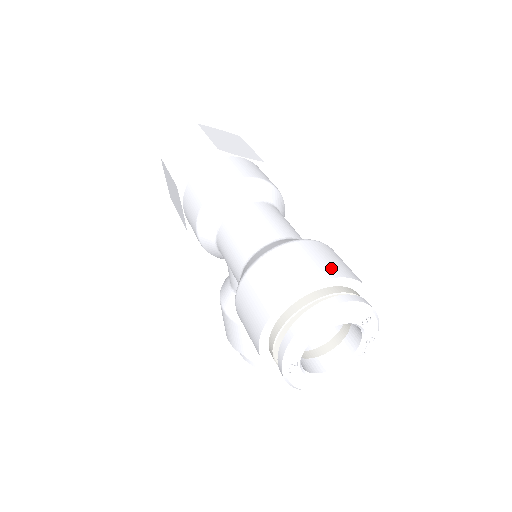
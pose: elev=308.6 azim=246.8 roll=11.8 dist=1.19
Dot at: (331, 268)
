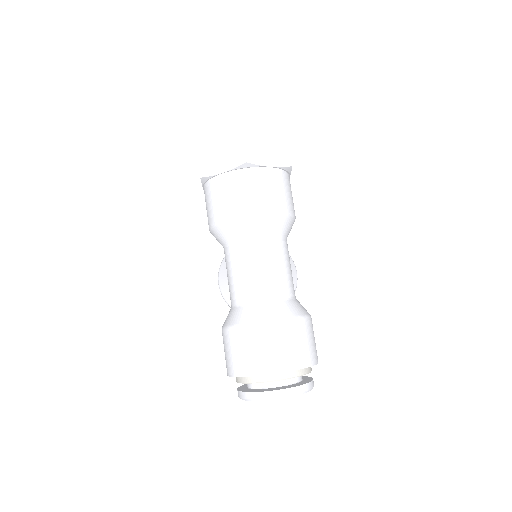
Dot at: (292, 359)
